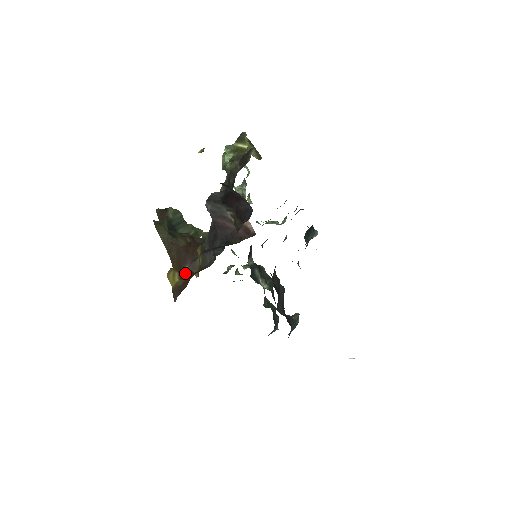
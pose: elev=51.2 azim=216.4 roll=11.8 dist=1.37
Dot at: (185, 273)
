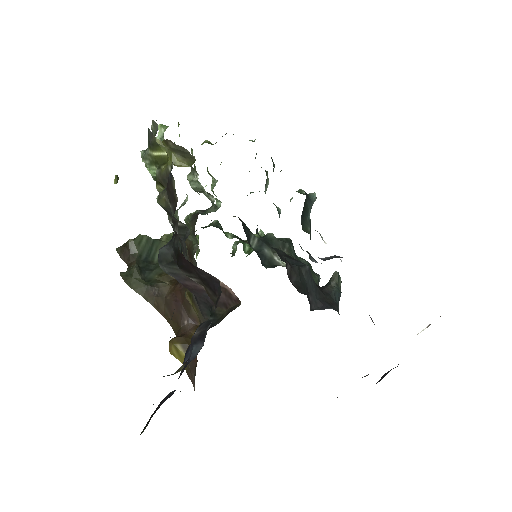
Dot at: (188, 335)
